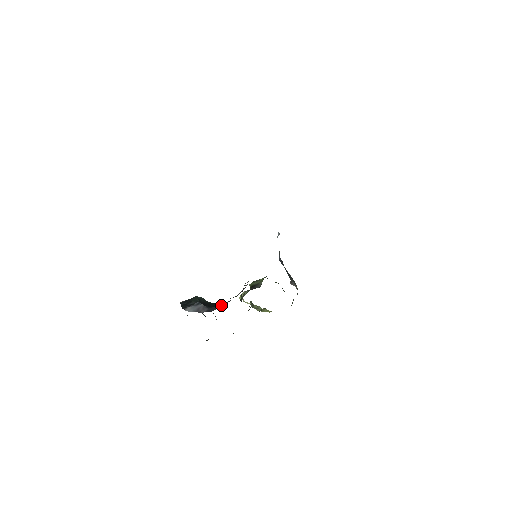
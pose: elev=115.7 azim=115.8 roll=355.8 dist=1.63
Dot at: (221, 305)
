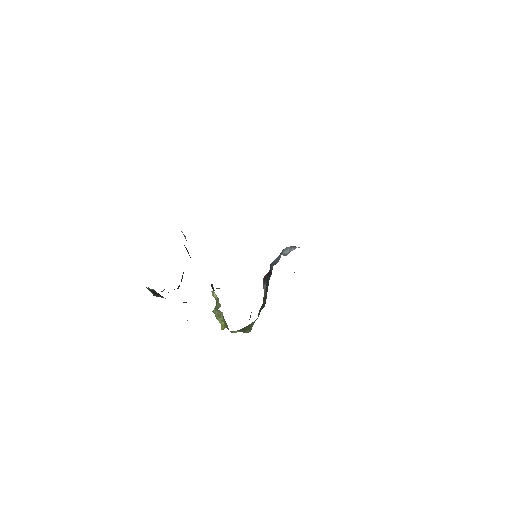
Dot at: occluded
